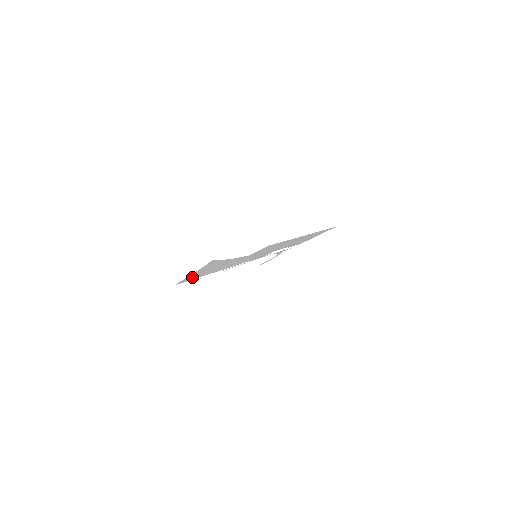
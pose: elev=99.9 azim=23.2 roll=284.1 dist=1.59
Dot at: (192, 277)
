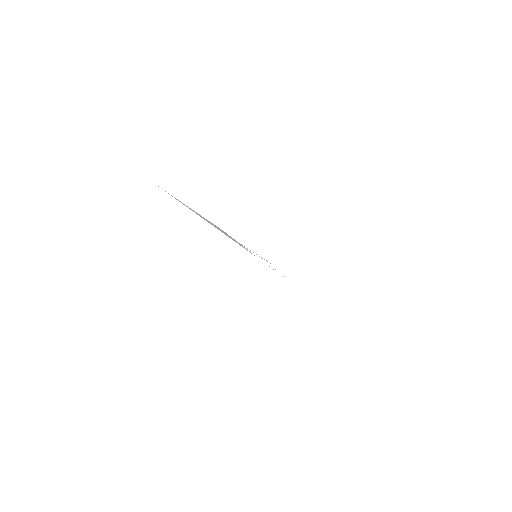
Dot at: occluded
